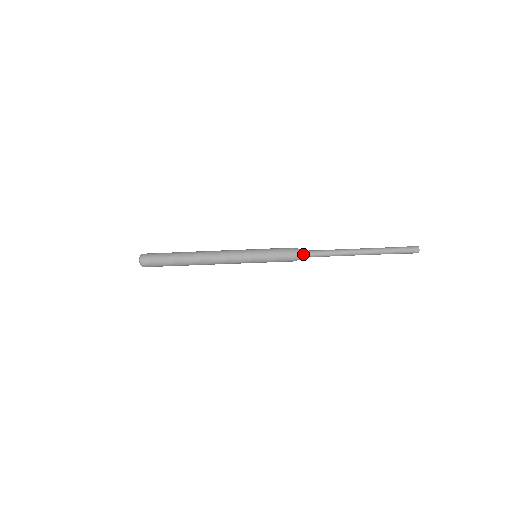
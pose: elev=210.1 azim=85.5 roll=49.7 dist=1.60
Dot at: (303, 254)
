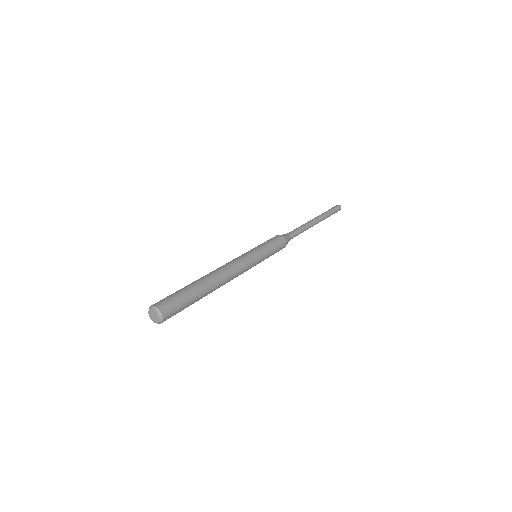
Dot at: (287, 243)
